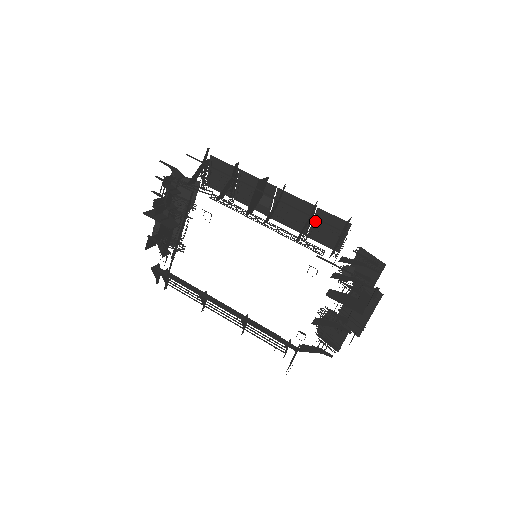
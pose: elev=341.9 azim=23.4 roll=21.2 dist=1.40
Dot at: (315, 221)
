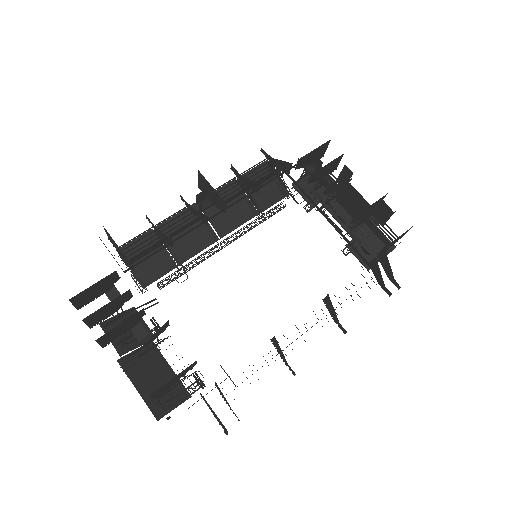
Dot at: (249, 192)
